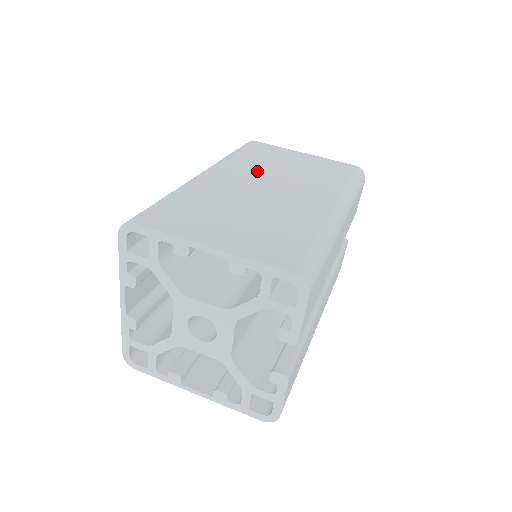
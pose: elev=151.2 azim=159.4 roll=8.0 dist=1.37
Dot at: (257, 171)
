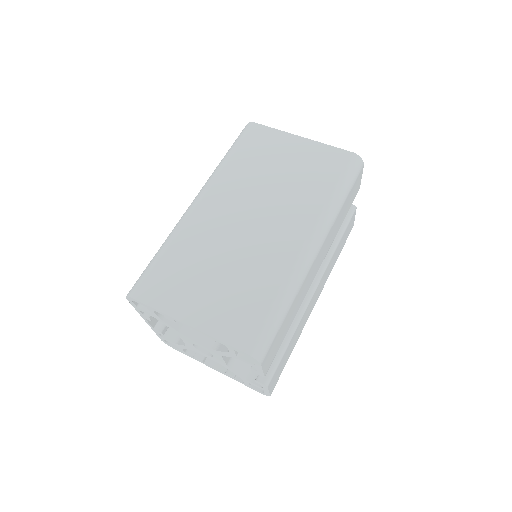
Dot at: (245, 189)
